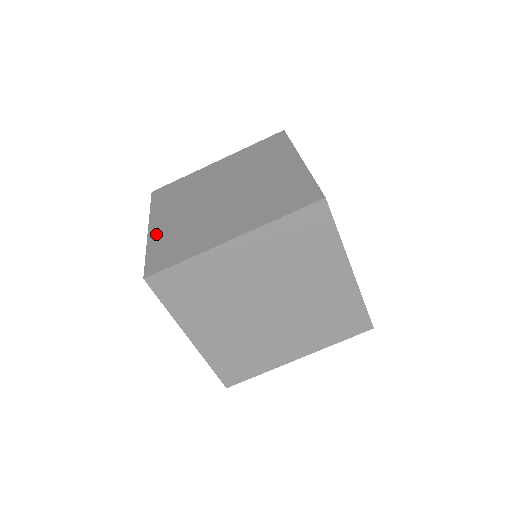
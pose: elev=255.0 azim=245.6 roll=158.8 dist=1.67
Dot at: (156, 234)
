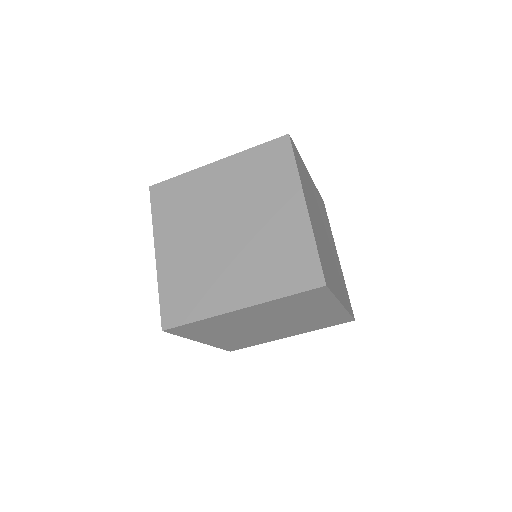
Dot at: (165, 267)
